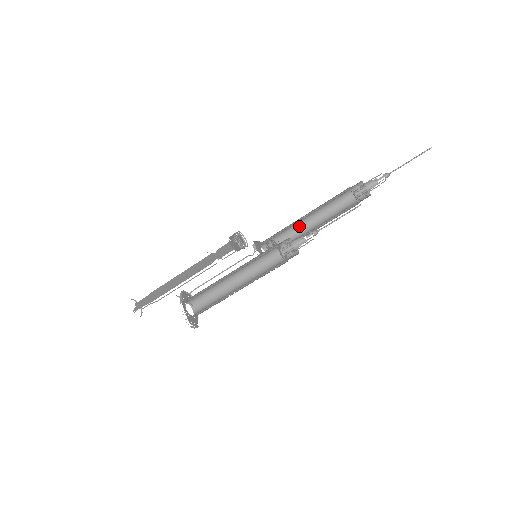
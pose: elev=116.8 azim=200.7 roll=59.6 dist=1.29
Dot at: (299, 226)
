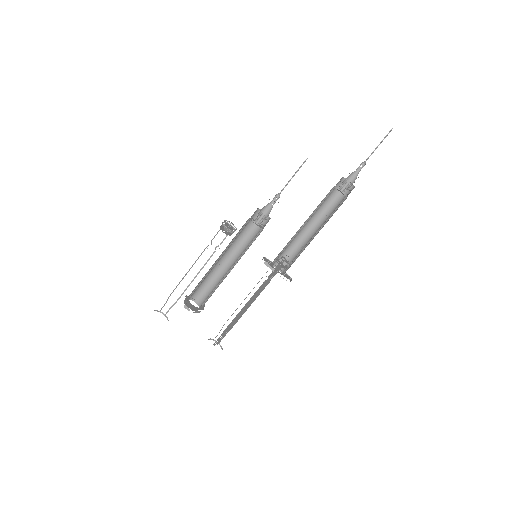
Dot at: (306, 240)
